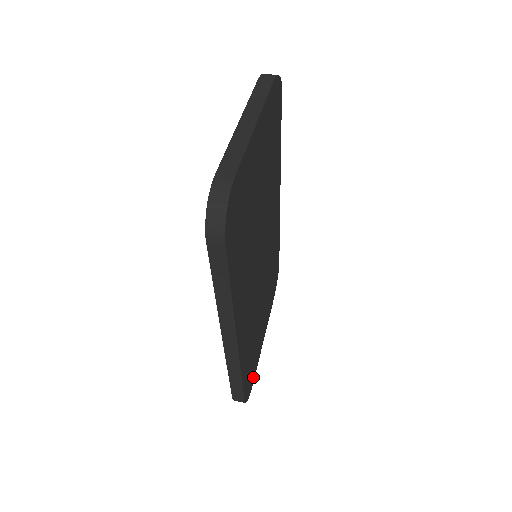
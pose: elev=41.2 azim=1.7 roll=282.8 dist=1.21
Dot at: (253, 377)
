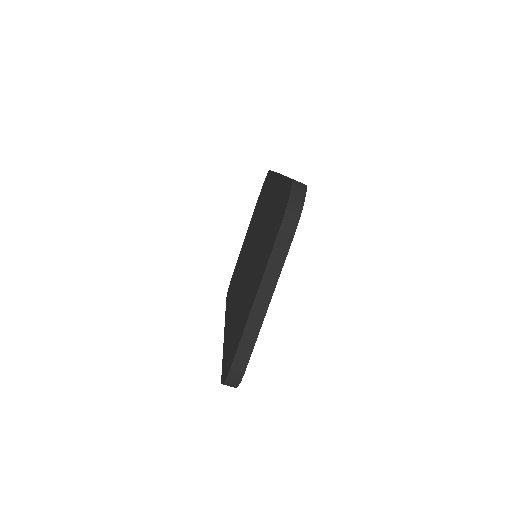
Dot at: occluded
